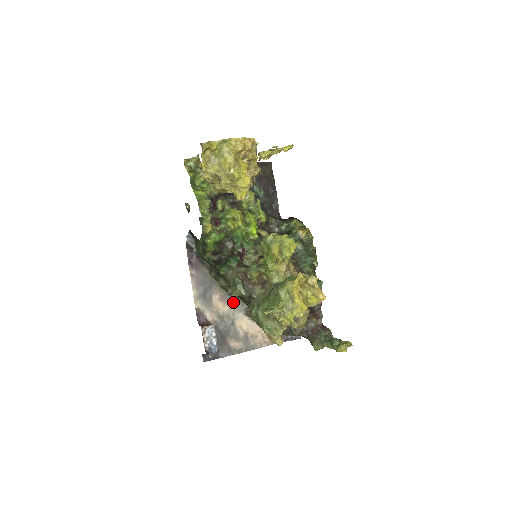
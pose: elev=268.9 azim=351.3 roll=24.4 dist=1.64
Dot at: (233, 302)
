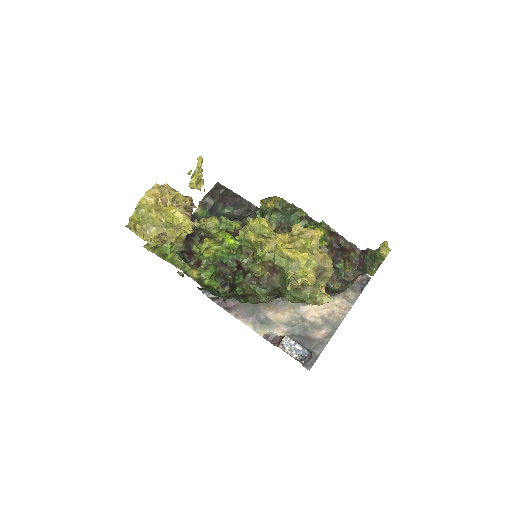
Dot at: (287, 305)
